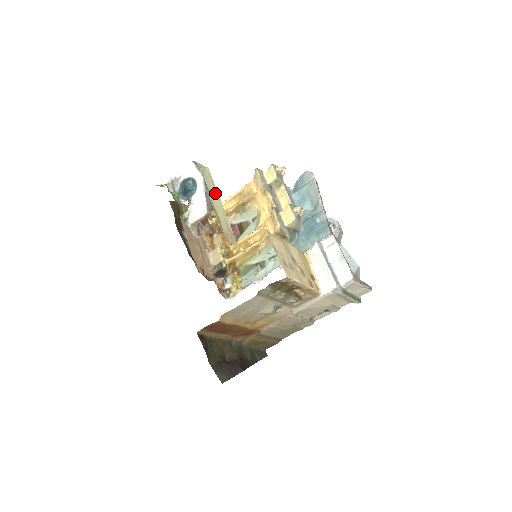
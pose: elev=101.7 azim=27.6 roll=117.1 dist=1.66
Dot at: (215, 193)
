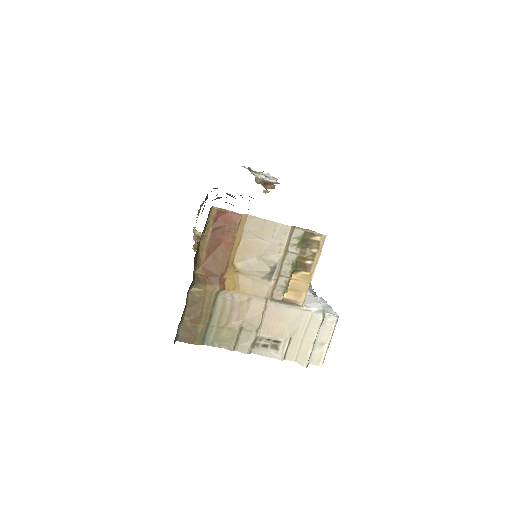
Dot at: occluded
